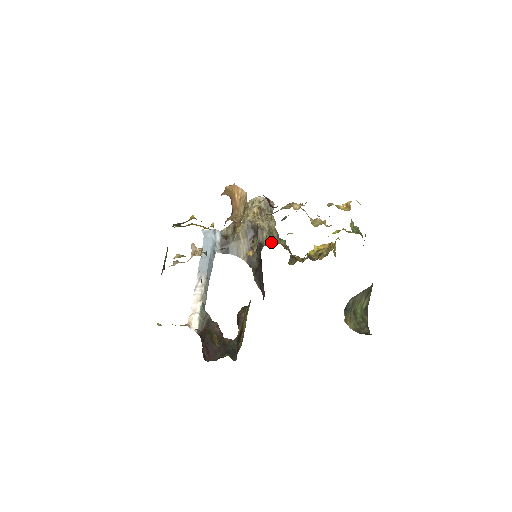
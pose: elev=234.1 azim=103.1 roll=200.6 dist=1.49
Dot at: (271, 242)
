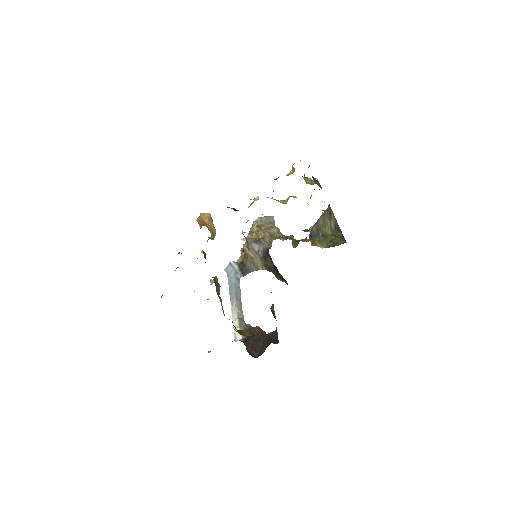
Dot at: (272, 241)
